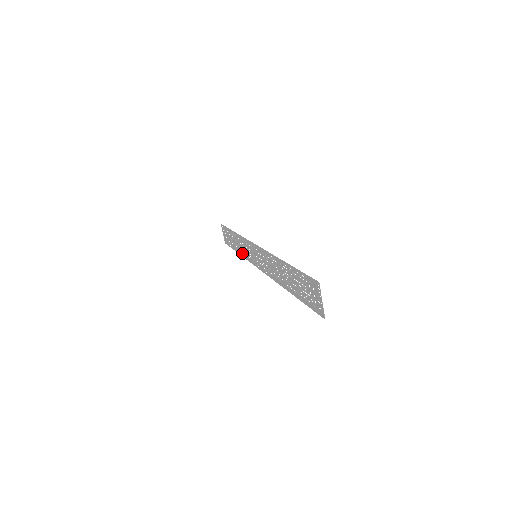
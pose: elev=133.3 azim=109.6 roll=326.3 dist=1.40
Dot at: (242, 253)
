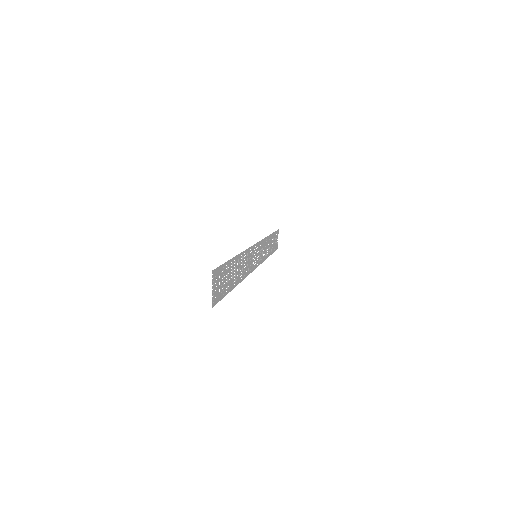
Dot at: (266, 255)
